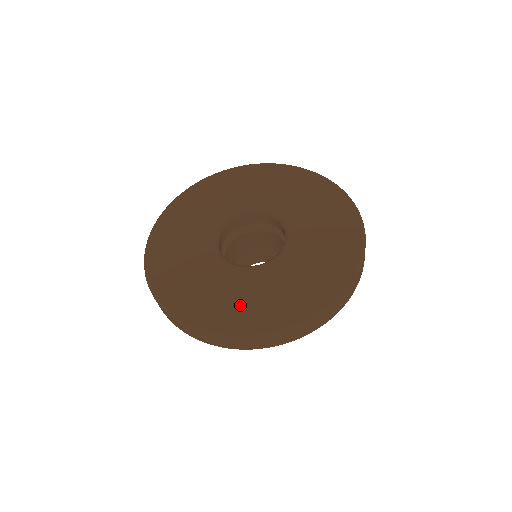
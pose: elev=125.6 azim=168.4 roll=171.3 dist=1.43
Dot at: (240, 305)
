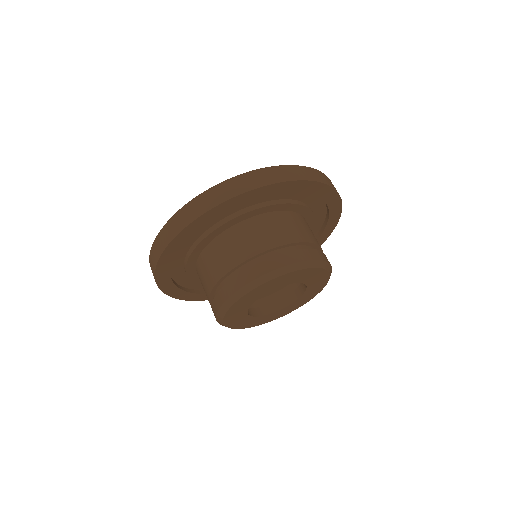
Dot at: occluded
